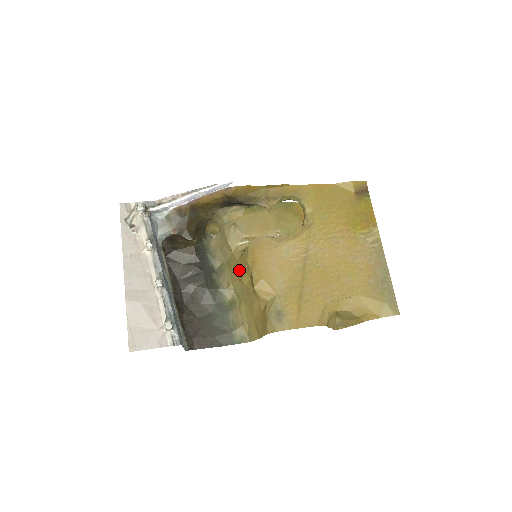
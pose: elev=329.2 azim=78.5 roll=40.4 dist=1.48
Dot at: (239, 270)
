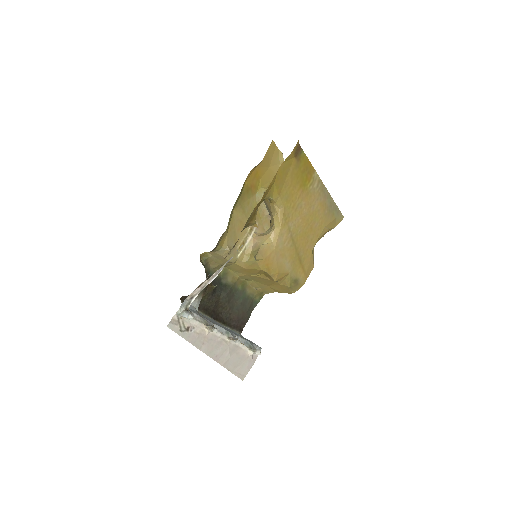
Dot at: (249, 272)
